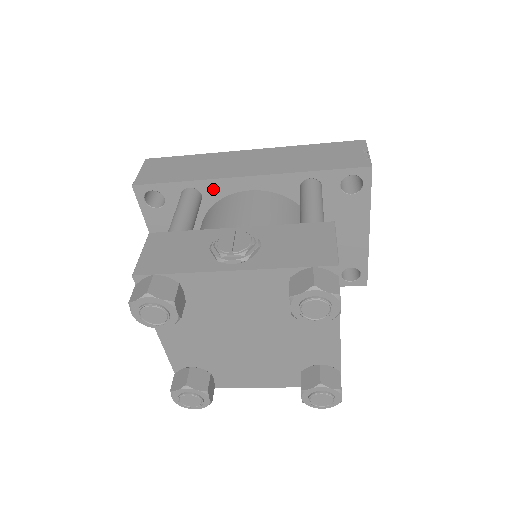
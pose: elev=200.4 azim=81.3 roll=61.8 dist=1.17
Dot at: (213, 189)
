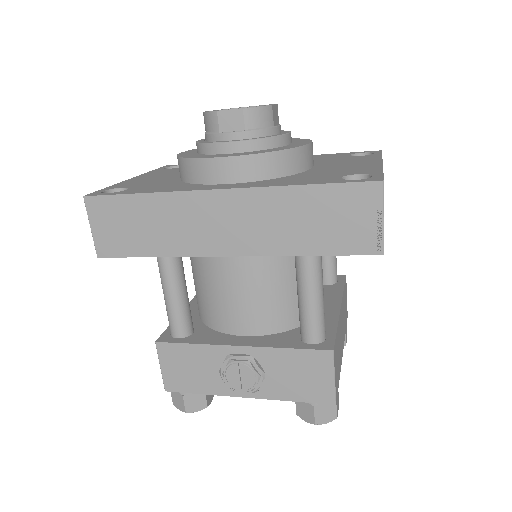
Dot at: occluded
